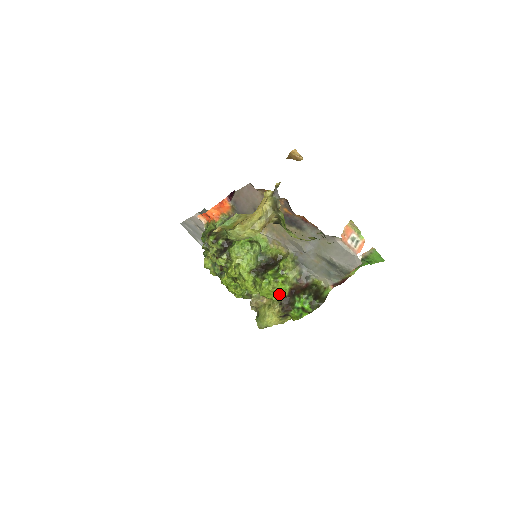
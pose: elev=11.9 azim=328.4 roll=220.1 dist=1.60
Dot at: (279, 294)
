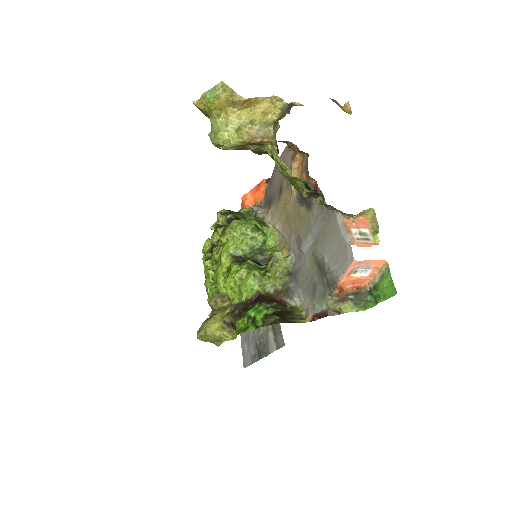
Dot at: (242, 292)
